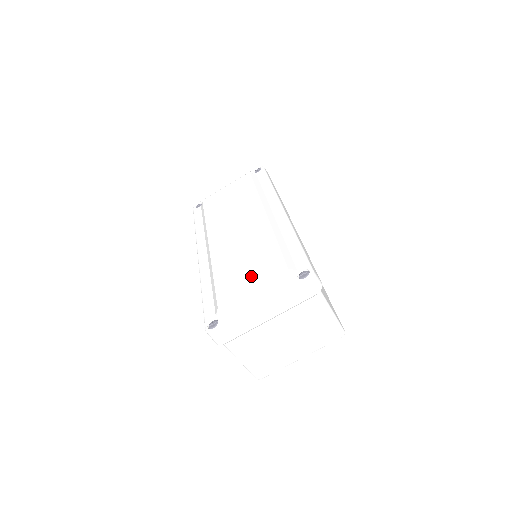
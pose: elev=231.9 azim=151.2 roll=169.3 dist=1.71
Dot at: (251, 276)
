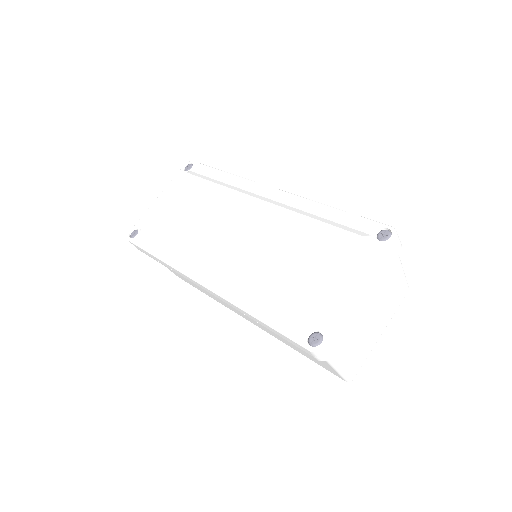
Dot at: (319, 265)
